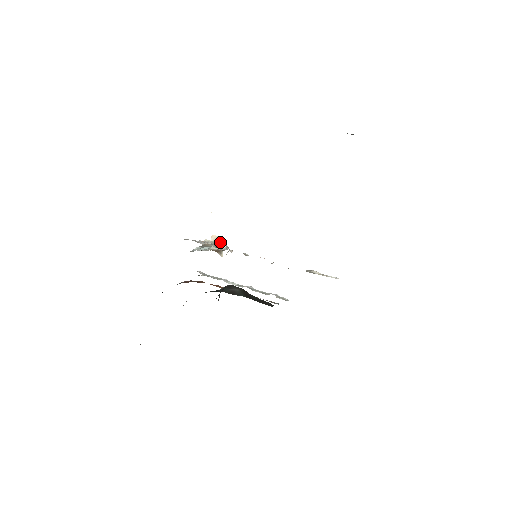
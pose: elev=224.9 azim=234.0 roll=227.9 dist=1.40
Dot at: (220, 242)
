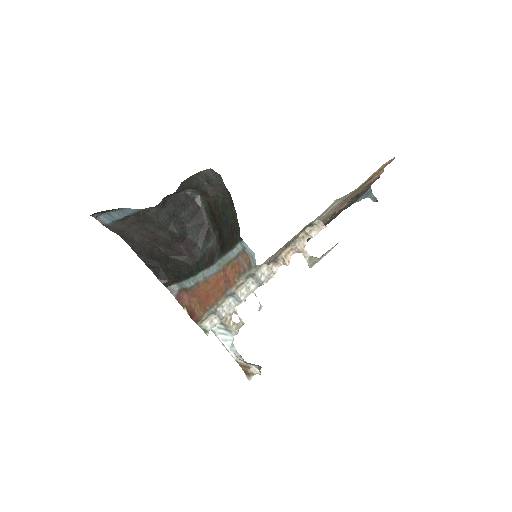
Dot at: (253, 364)
